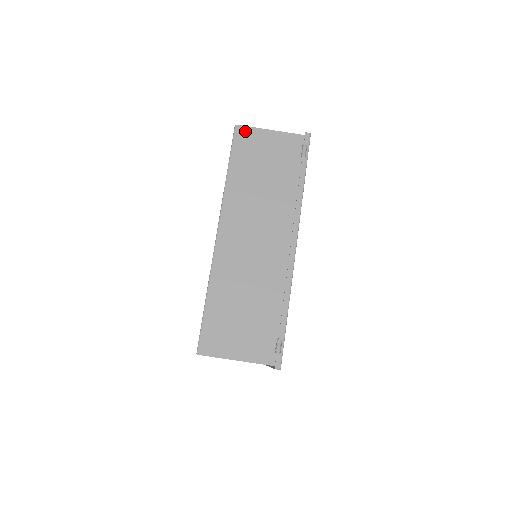
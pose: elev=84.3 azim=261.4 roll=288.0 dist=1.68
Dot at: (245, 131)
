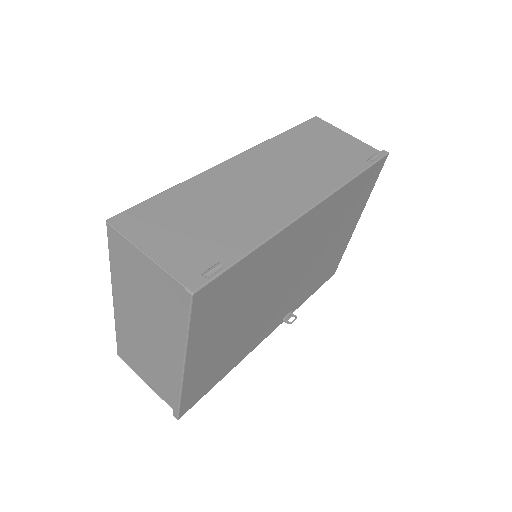
Dot at: (322, 123)
